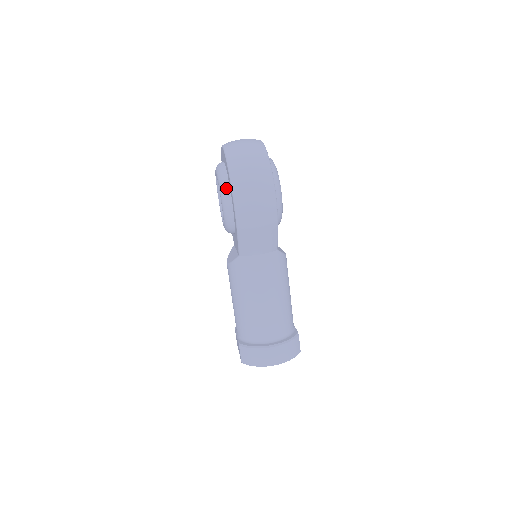
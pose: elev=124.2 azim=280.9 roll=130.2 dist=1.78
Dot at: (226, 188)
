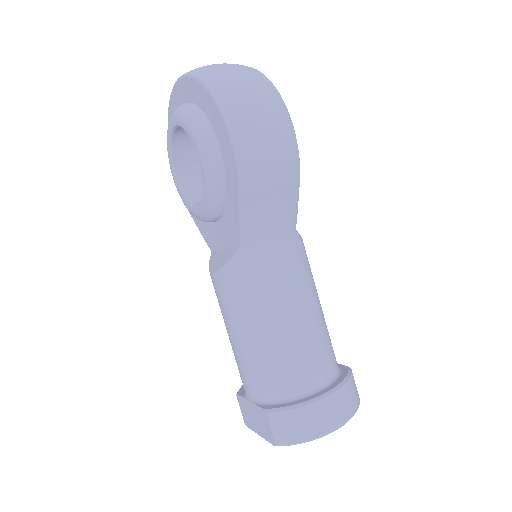
Dot at: (205, 126)
